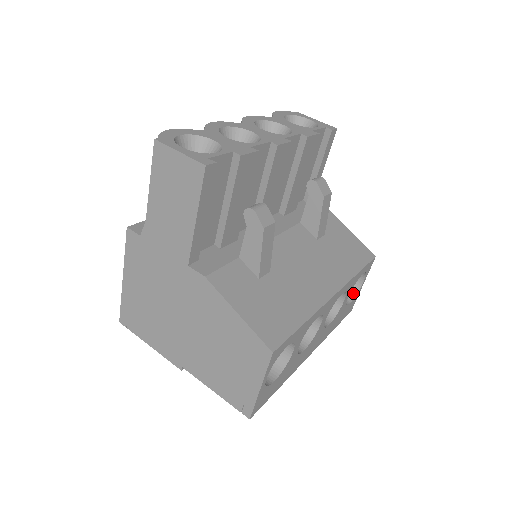
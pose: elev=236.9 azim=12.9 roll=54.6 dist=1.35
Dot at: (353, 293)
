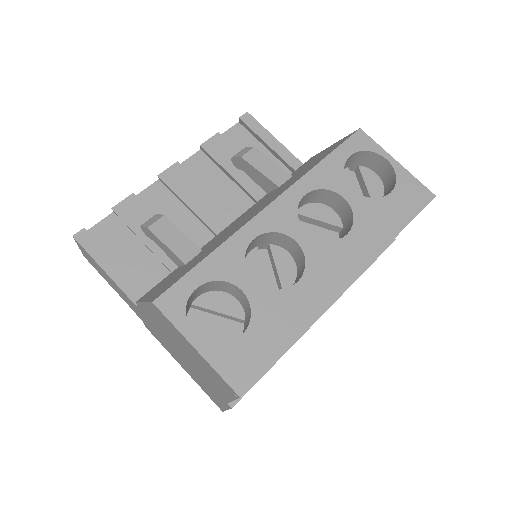
Dot at: (393, 180)
